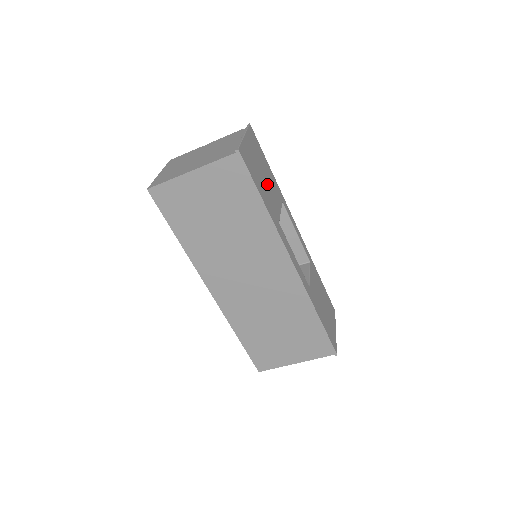
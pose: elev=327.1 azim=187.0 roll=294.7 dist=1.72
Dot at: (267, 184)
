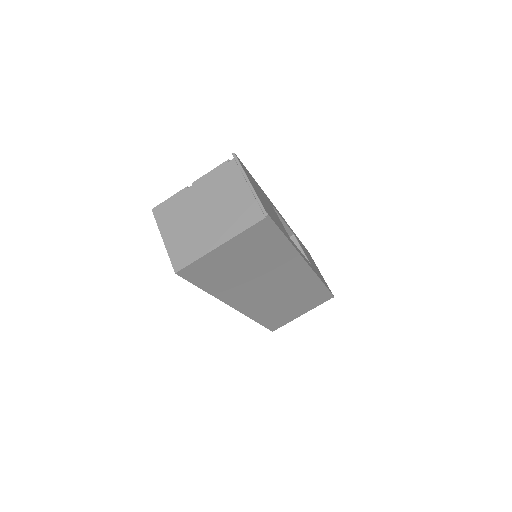
Dot at: (270, 208)
